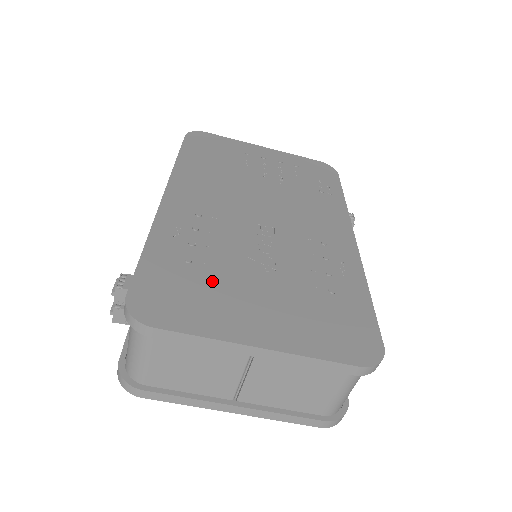
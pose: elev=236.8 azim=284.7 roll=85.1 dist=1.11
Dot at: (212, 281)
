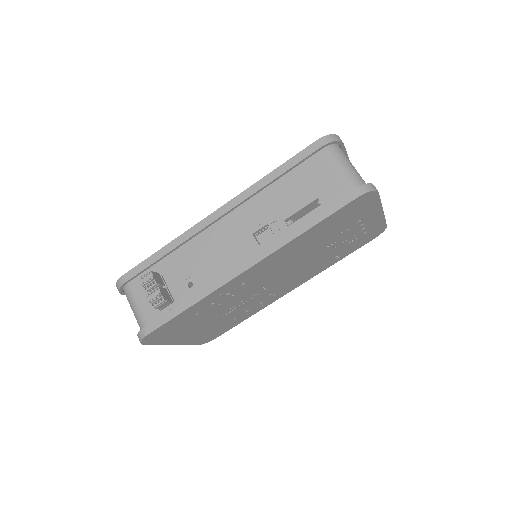
Dot at: (194, 322)
